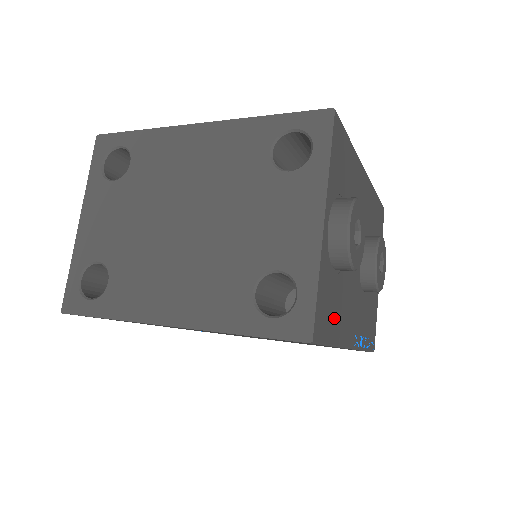
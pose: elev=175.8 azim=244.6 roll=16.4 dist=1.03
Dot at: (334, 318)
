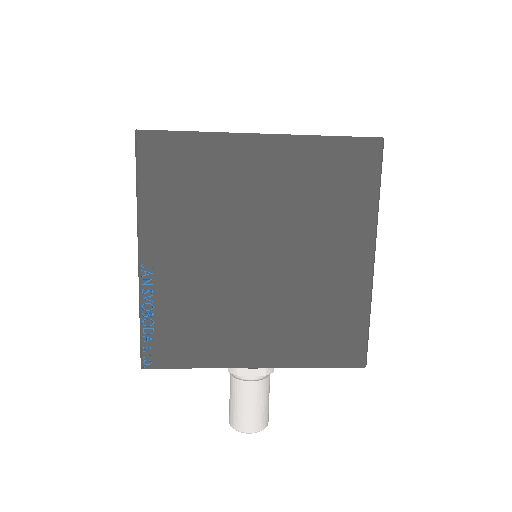
Dot at: occluded
